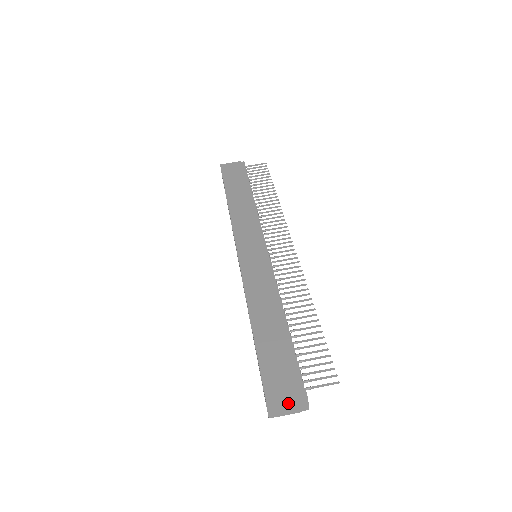
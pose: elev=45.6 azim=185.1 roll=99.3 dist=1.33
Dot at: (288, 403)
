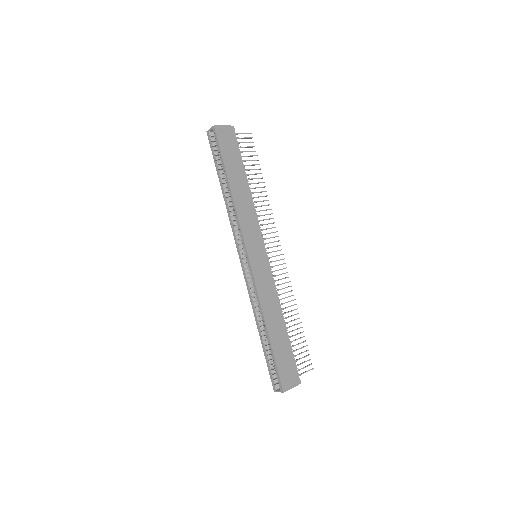
Dot at: occluded
